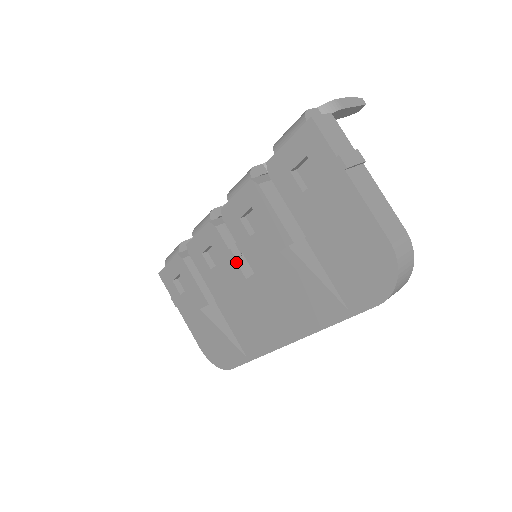
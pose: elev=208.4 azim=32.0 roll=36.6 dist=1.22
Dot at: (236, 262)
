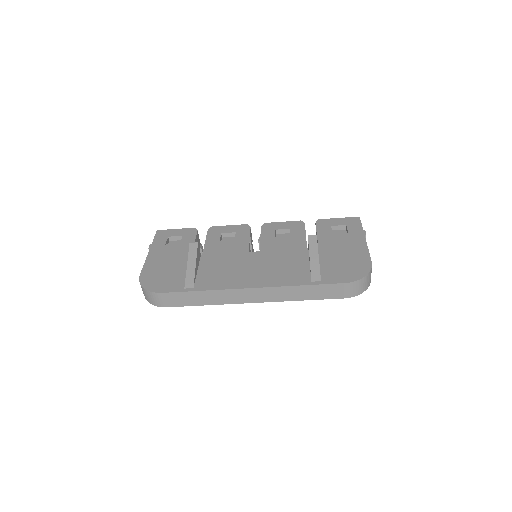
Dot at: (249, 243)
